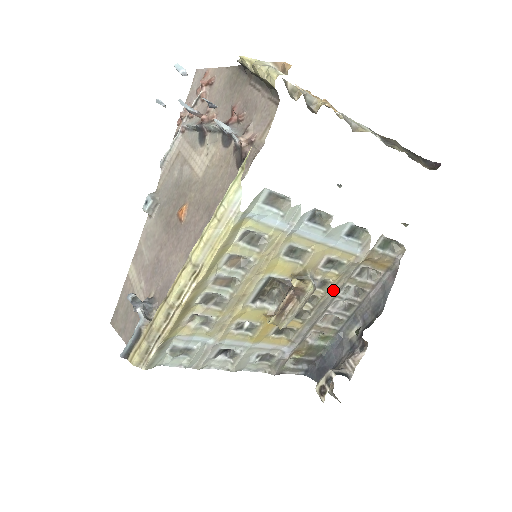
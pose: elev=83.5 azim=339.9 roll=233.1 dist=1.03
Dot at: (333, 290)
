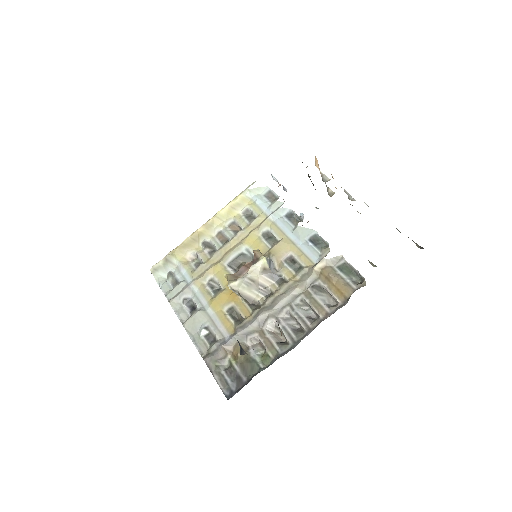
Dot at: (287, 291)
